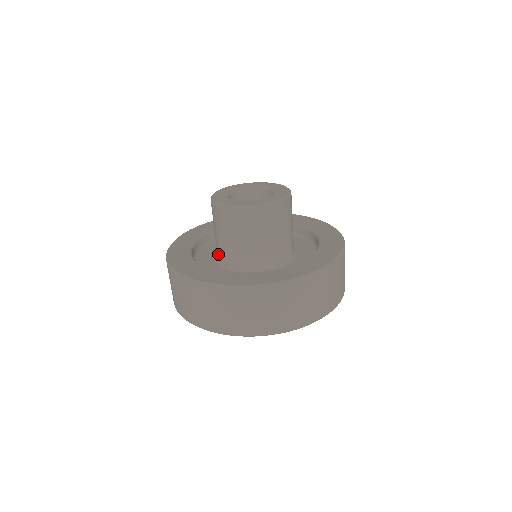
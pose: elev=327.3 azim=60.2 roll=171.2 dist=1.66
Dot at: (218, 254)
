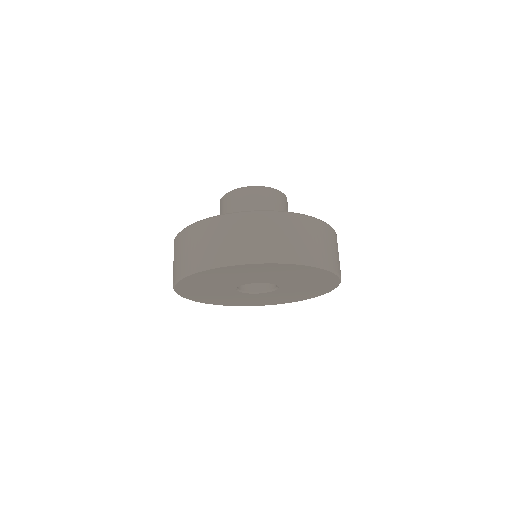
Dot at: occluded
